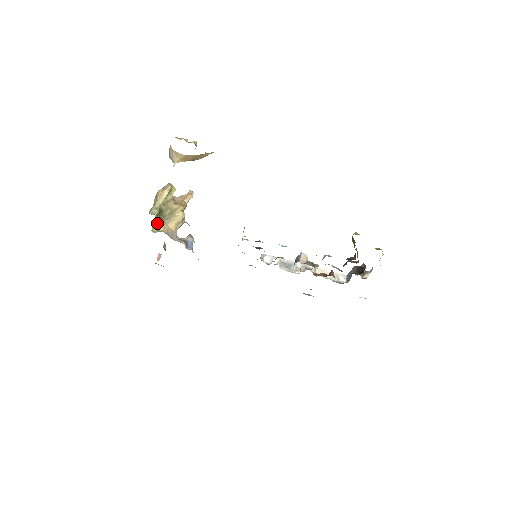
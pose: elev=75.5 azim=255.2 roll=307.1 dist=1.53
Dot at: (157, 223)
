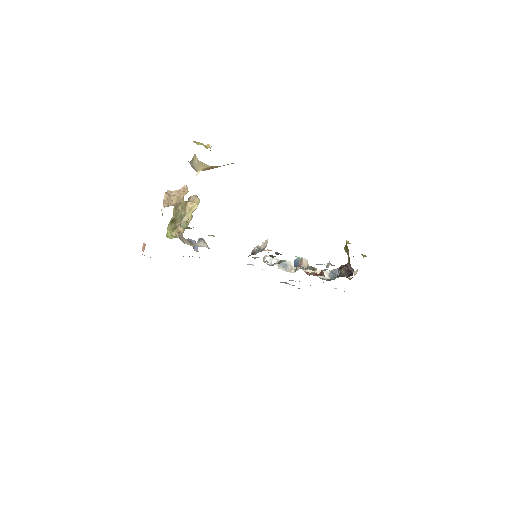
Dot at: (170, 228)
